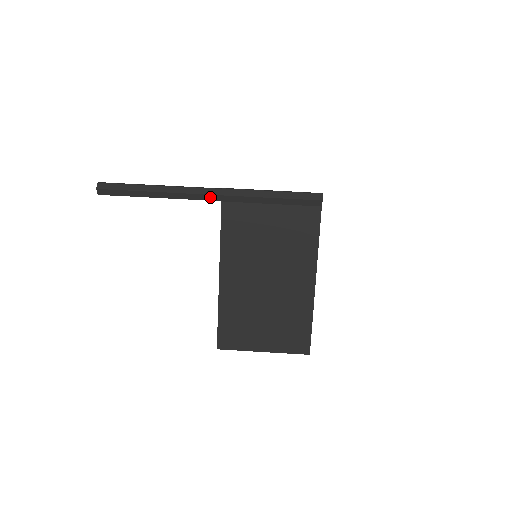
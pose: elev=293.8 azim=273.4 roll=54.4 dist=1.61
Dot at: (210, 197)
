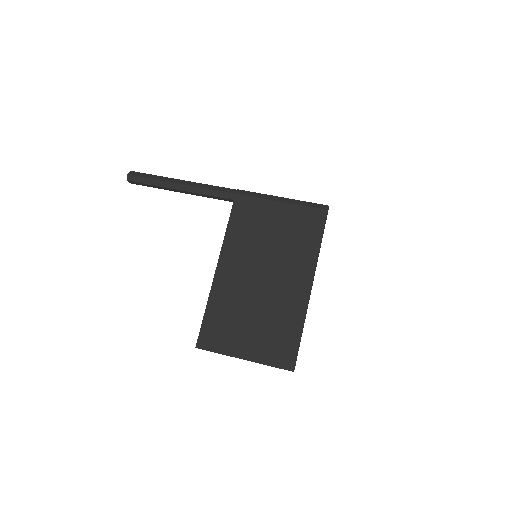
Dot at: (224, 194)
